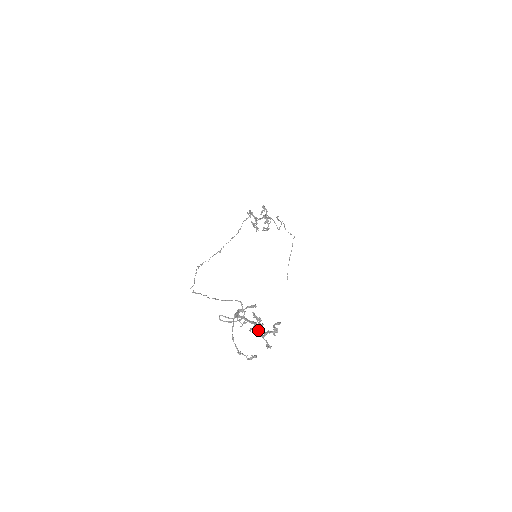
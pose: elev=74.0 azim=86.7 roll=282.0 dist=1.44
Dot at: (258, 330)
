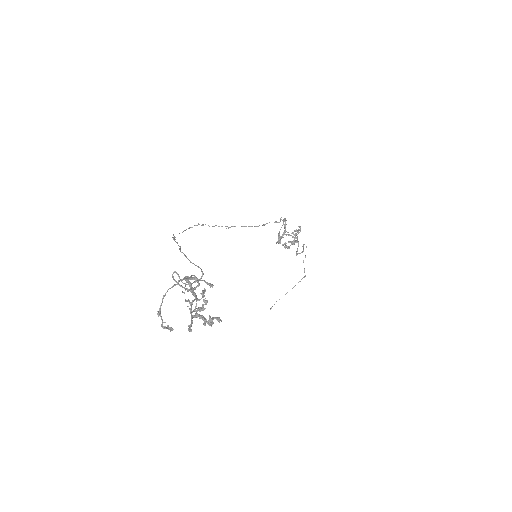
Dot at: (195, 308)
